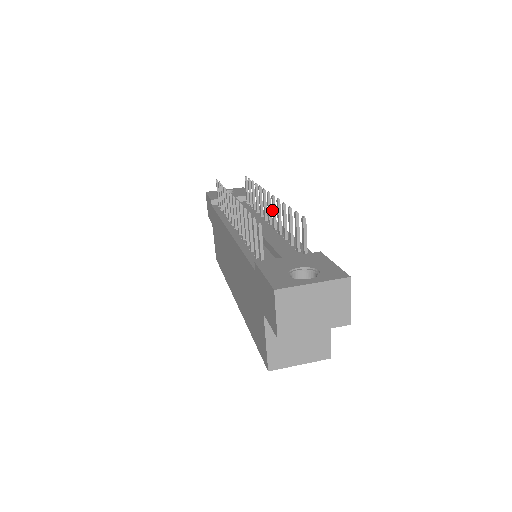
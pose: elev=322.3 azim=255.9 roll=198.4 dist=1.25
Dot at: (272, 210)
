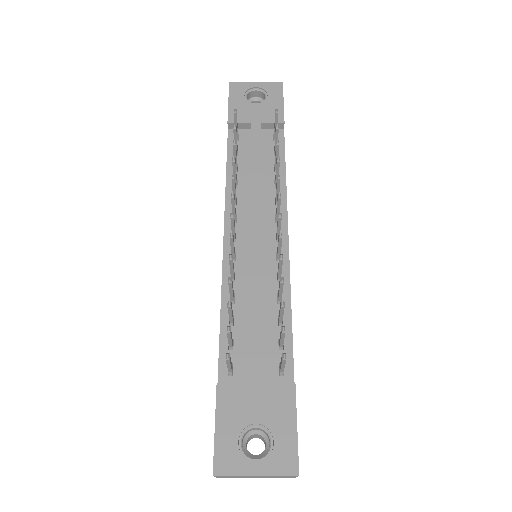
Dot at: occluded
